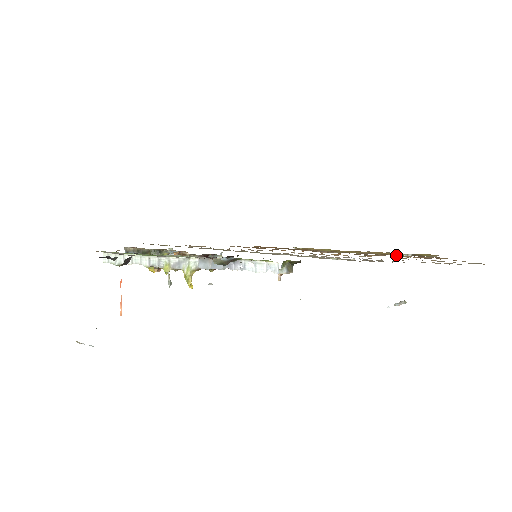
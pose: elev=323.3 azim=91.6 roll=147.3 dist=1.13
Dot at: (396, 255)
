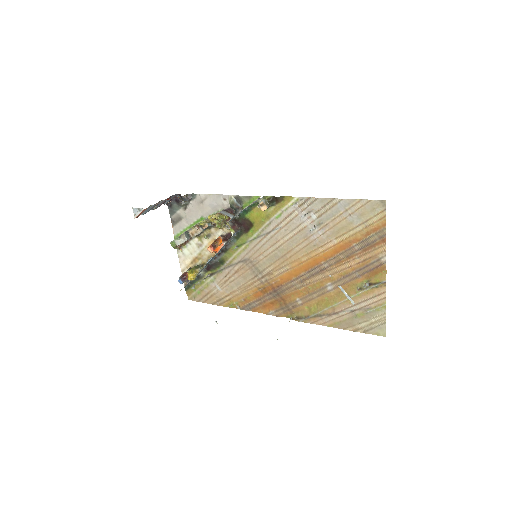
Dot at: (353, 272)
